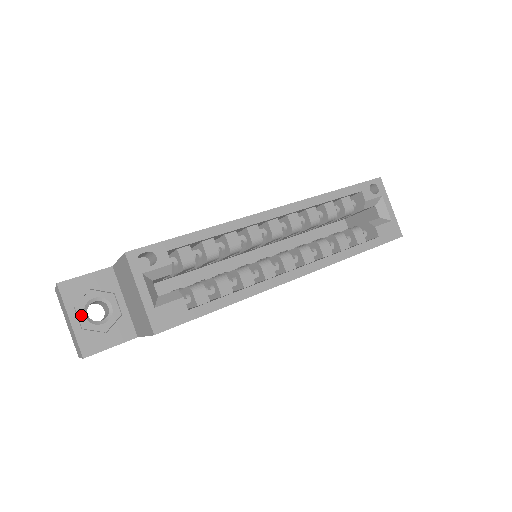
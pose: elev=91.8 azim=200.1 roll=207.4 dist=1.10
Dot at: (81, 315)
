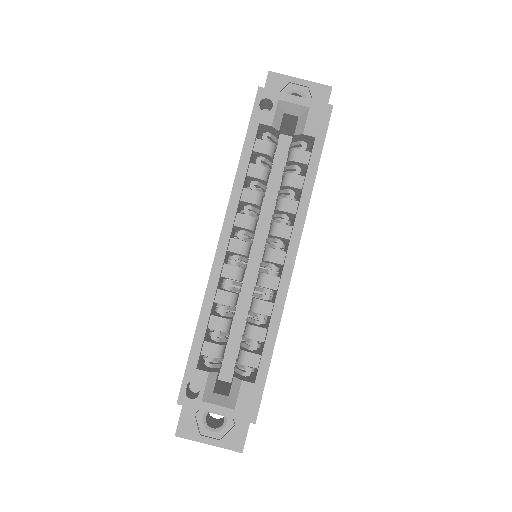
Dot at: (210, 434)
